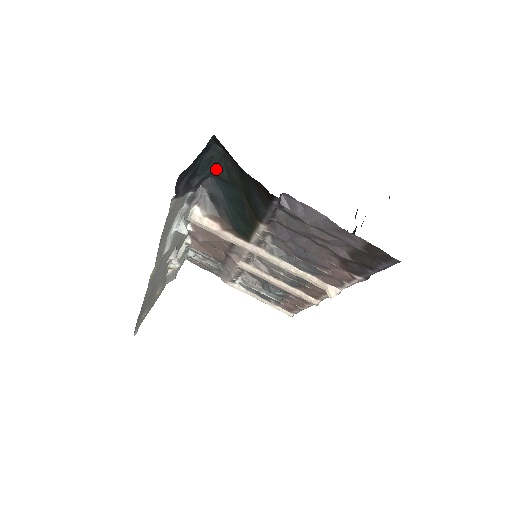
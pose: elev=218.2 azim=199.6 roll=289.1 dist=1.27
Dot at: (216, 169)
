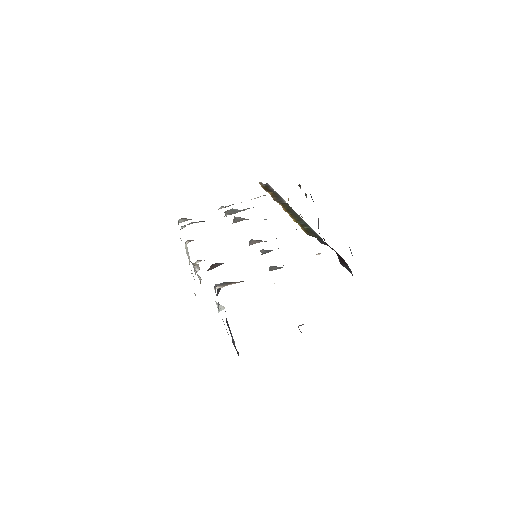
Dot at: occluded
